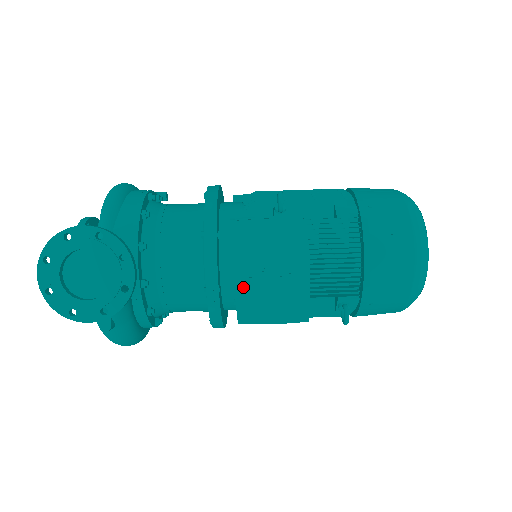
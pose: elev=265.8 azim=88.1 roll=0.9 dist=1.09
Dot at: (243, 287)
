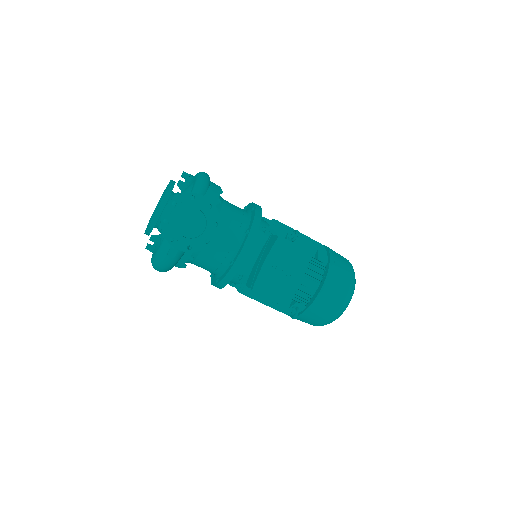
Dot at: (265, 272)
